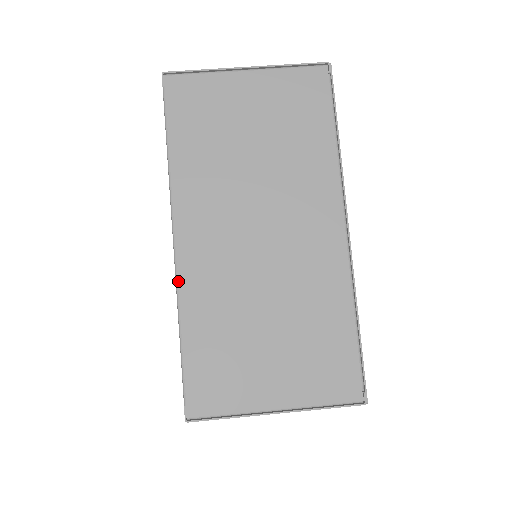
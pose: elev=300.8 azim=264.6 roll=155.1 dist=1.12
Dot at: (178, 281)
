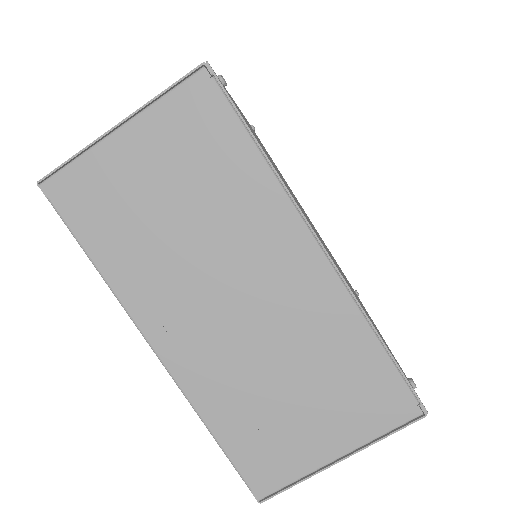
Dot at: (180, 387)
